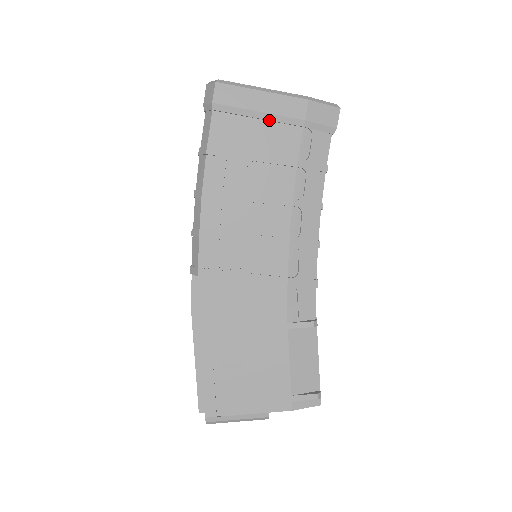
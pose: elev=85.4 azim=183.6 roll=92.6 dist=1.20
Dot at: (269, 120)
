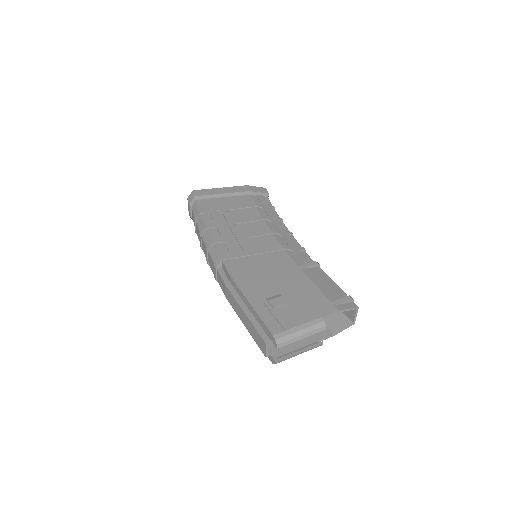
Dot at: (230, 196)
